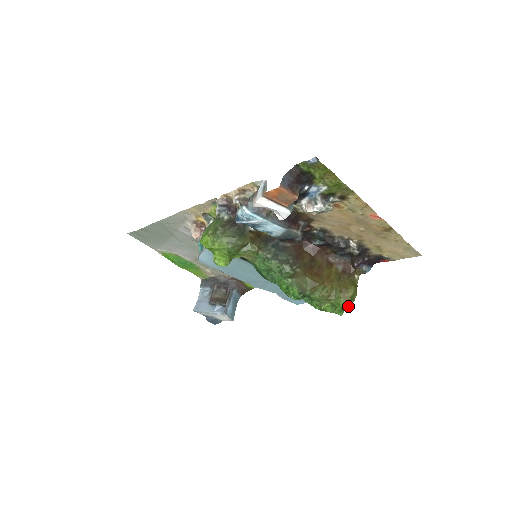
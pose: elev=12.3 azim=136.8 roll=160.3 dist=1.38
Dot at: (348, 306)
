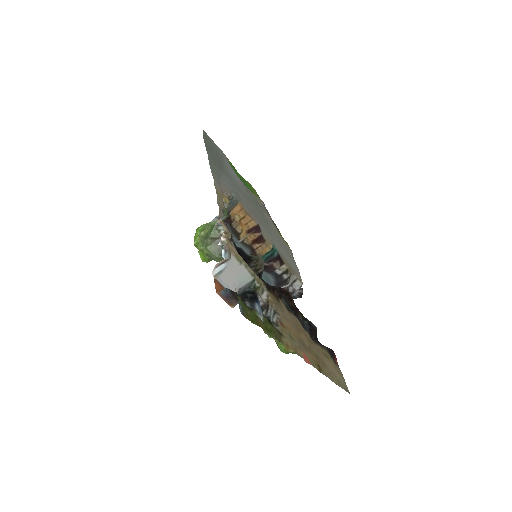
Dot at: occluded
